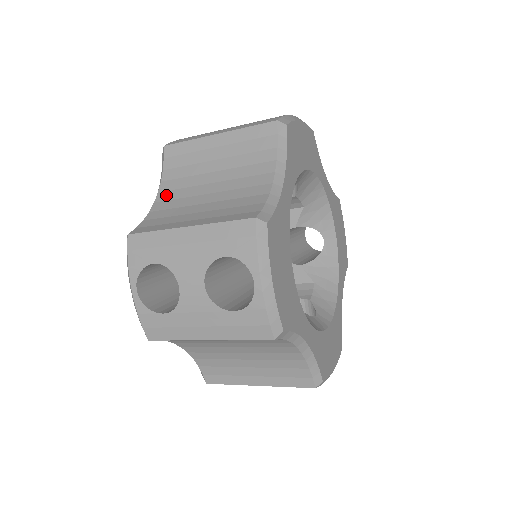
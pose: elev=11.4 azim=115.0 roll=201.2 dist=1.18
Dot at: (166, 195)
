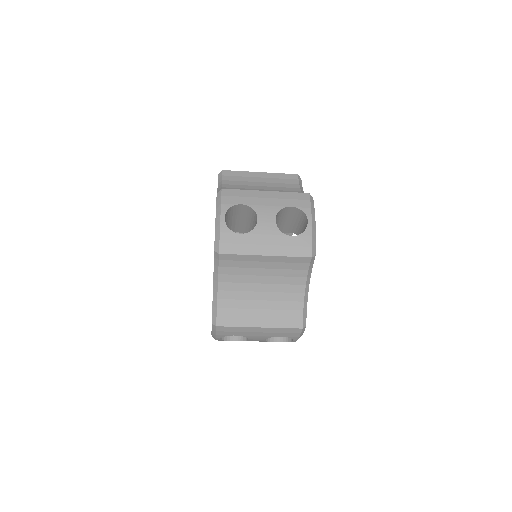
Dot at: (230, 188)
